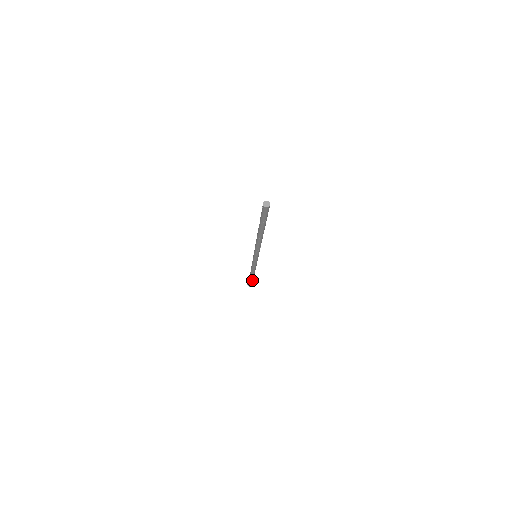
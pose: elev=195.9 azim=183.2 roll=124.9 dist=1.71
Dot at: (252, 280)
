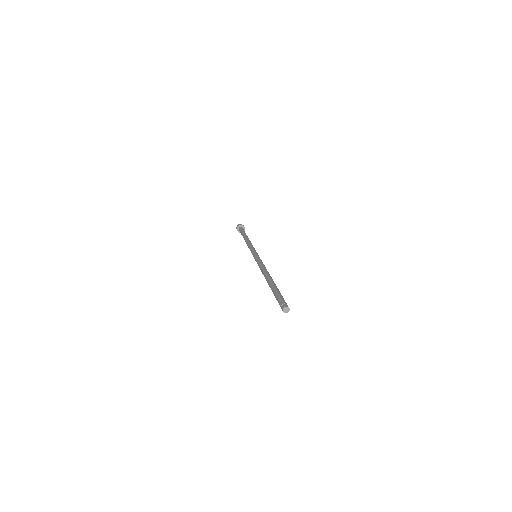
Dot at: occluded
